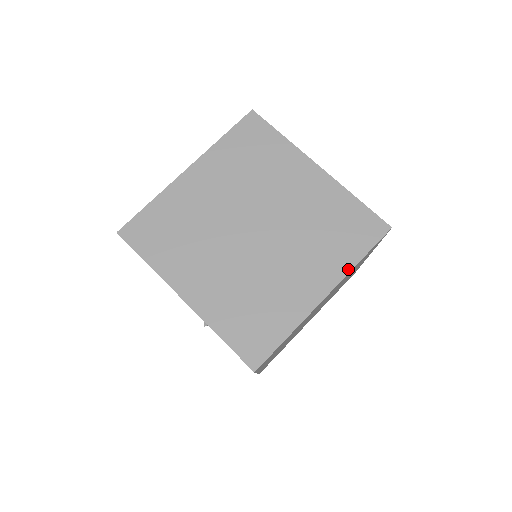
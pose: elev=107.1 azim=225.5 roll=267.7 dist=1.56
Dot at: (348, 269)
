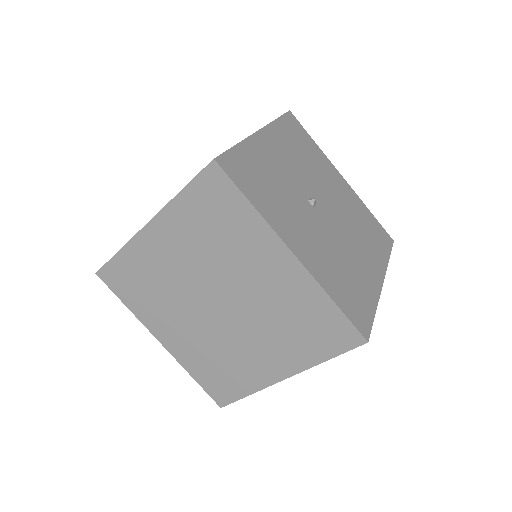
Dot at: (310, 365)
